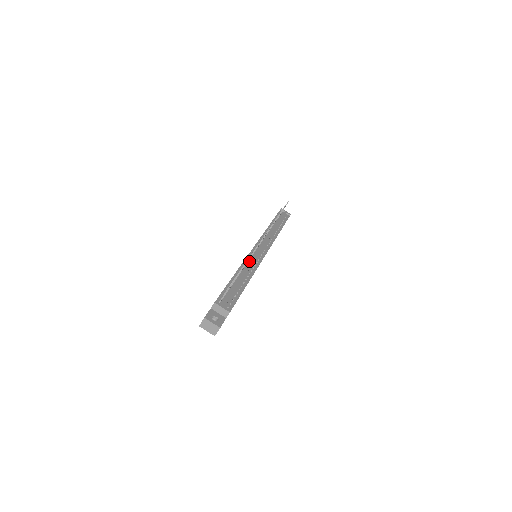
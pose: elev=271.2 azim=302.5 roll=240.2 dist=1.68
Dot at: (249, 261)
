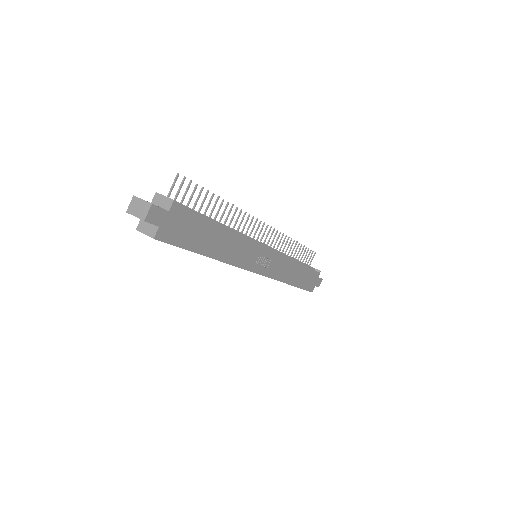
Dot at: occluded
